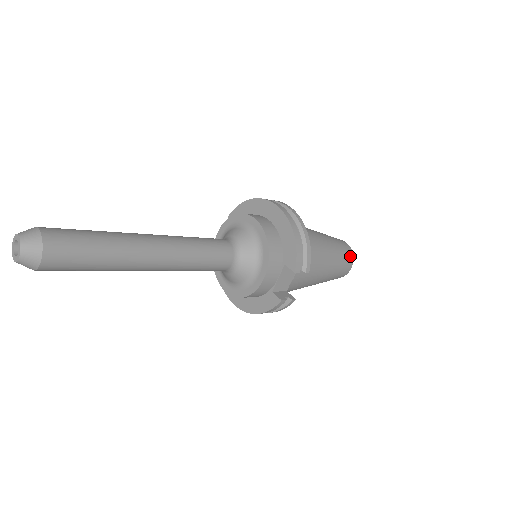
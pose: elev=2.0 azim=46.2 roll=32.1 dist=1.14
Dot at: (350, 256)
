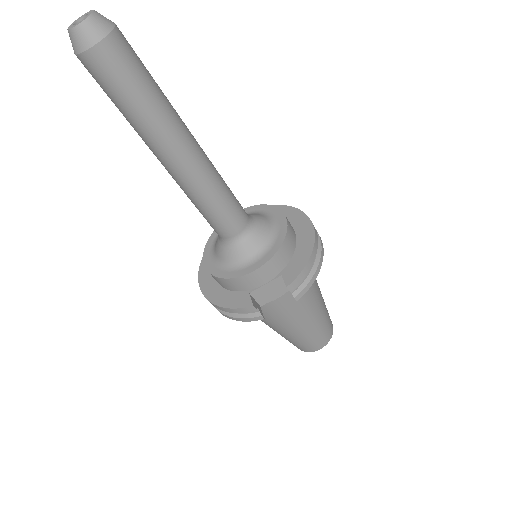
Dot at: (329, 336)
